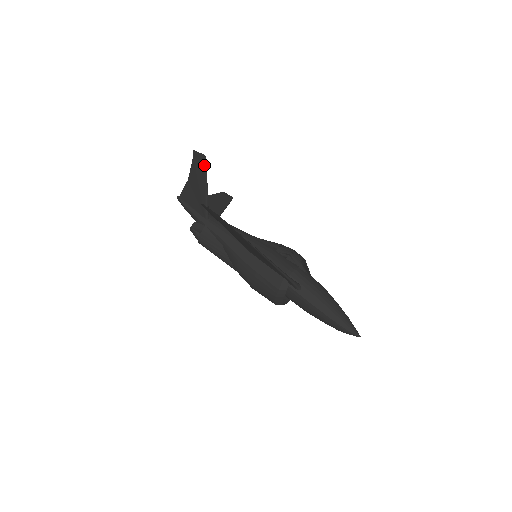
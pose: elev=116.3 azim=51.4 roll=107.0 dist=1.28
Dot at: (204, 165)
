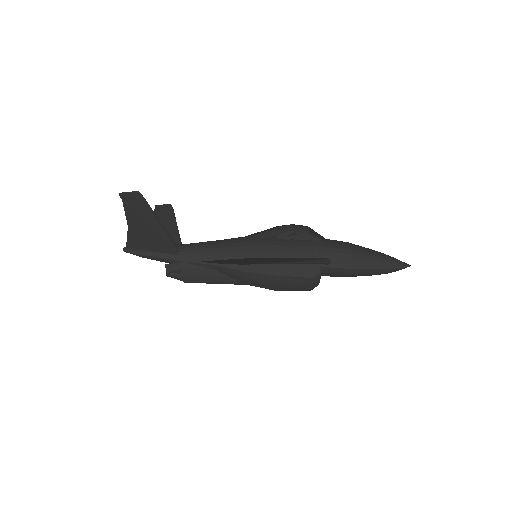
Dot at: (143, 202)
